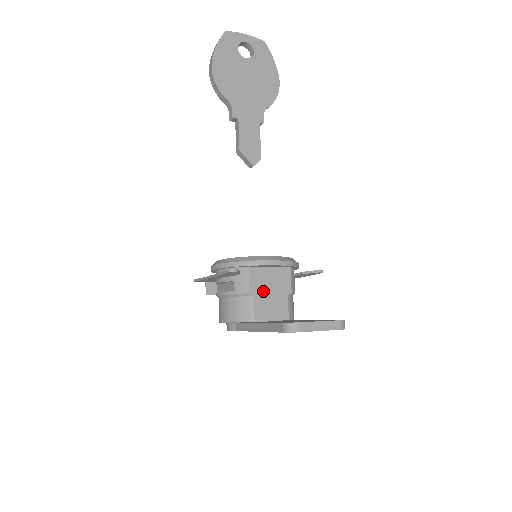
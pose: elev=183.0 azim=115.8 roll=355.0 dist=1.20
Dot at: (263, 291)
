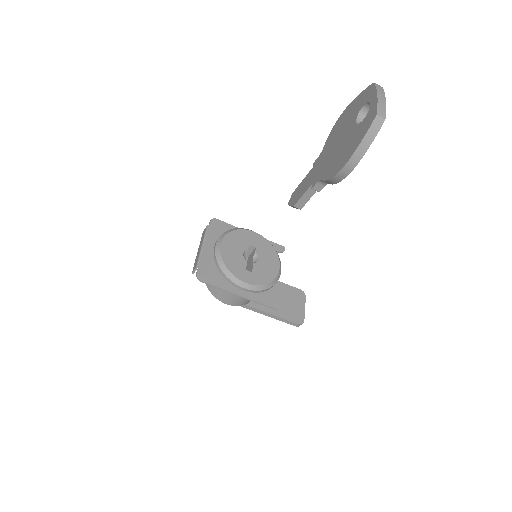
Dot at: occluded
